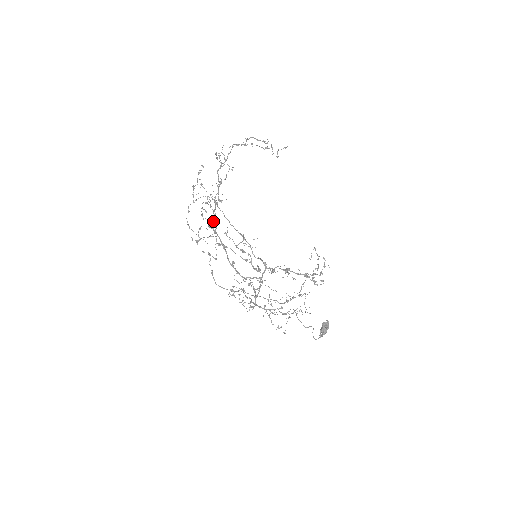
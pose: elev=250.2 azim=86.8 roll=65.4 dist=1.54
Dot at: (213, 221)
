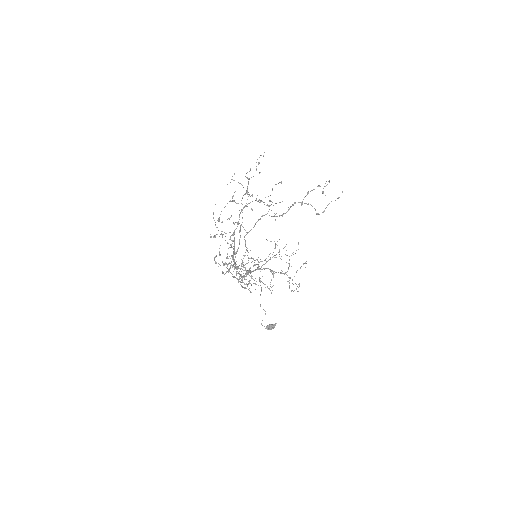
Dot at: (235, 253)
